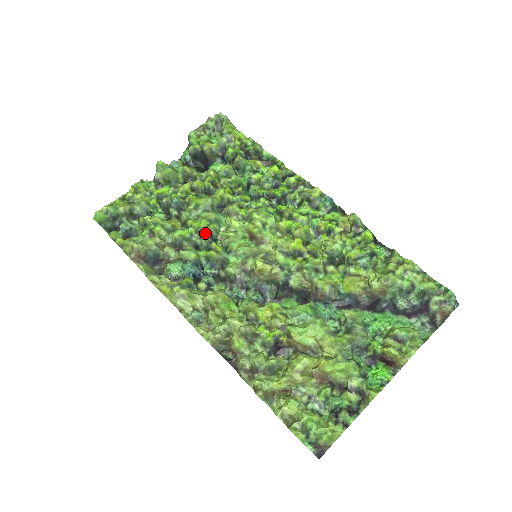
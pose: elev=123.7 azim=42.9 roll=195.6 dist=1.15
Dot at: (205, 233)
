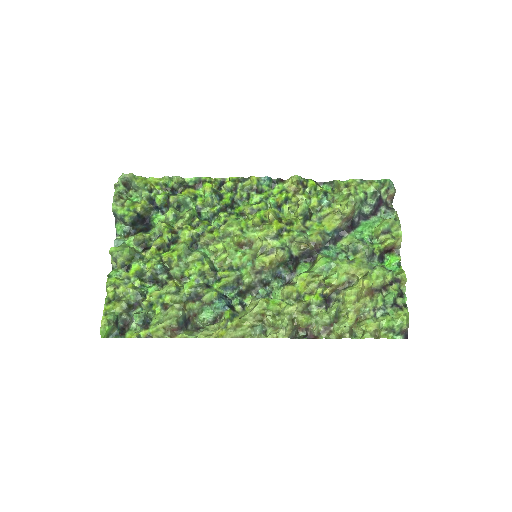
Dot at: (207, 271)
